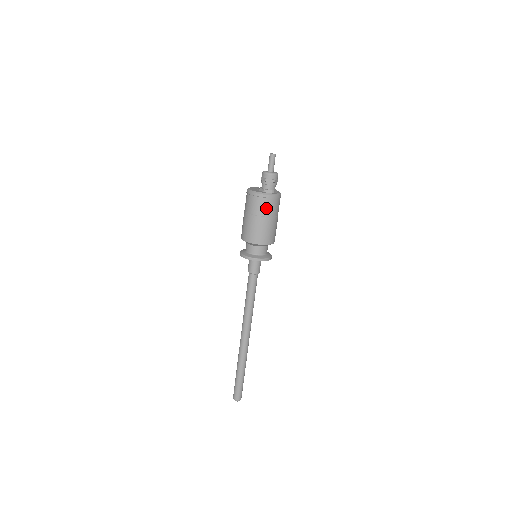
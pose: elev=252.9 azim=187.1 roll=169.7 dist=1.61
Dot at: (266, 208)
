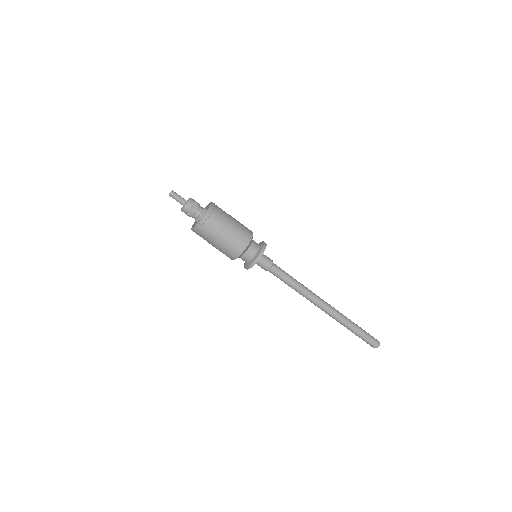
Dot at: (211, 231)
